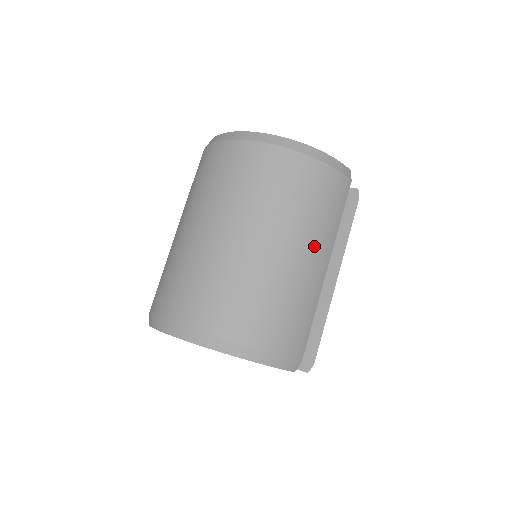
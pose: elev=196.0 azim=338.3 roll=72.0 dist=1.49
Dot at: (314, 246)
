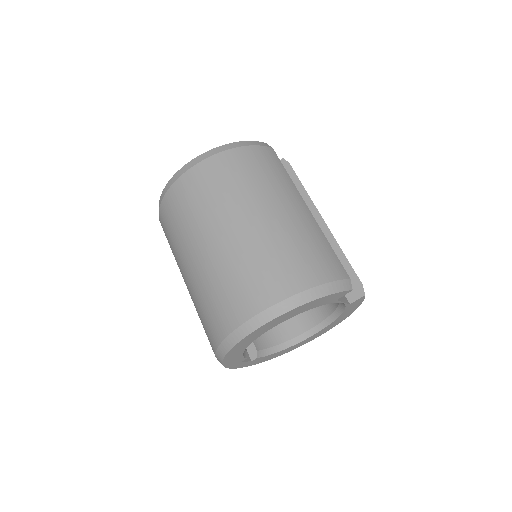
Dot at: (286, 198)
